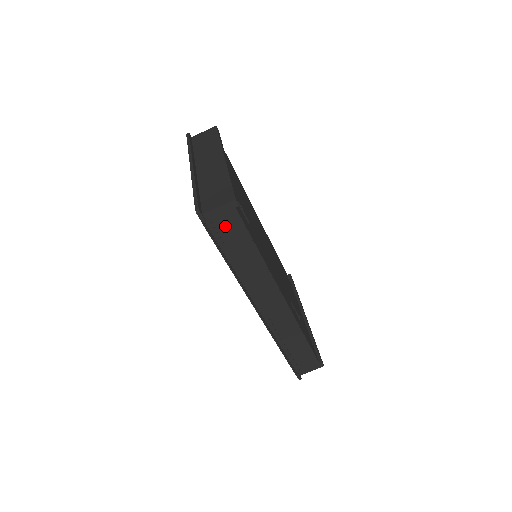
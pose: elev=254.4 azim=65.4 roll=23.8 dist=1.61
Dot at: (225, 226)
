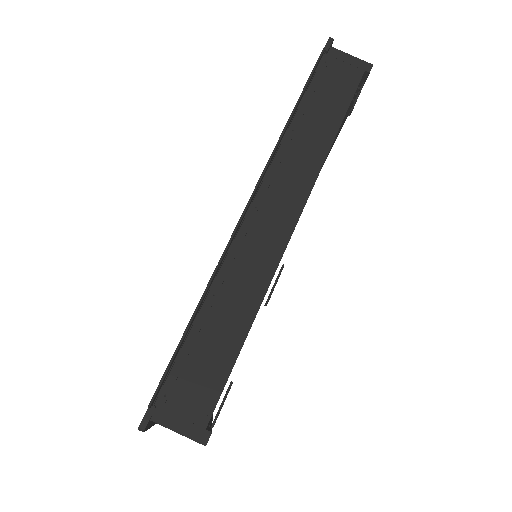
Dot at: (336, 76)
